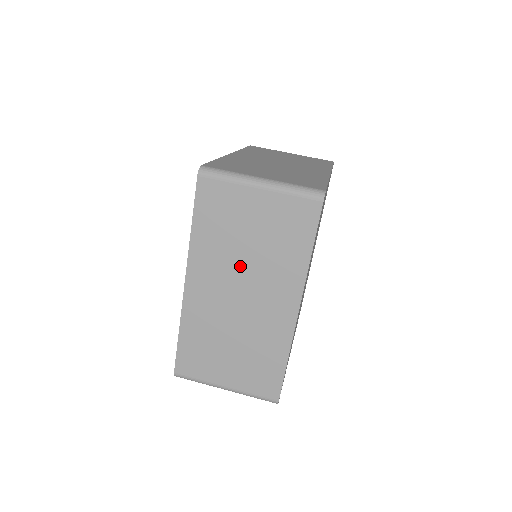
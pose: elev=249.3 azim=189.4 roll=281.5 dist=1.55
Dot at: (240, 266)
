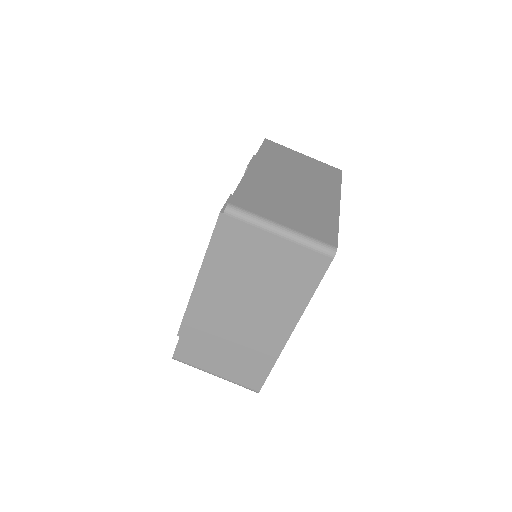
Dot at: (248, 291)
